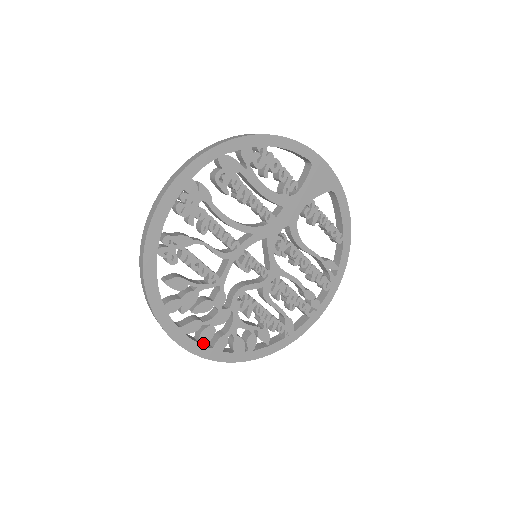
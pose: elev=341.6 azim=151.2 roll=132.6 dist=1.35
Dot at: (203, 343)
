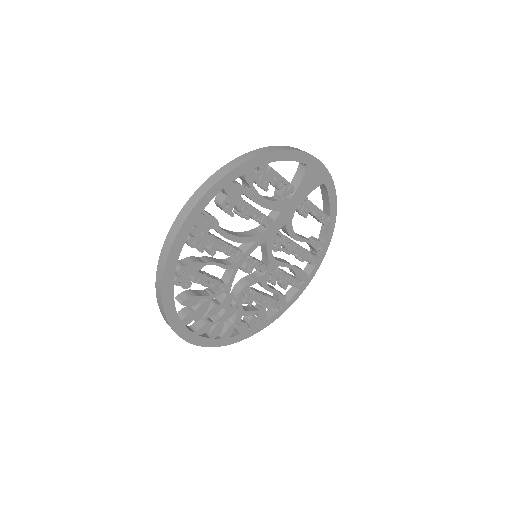
Dot at: (214, 337)
